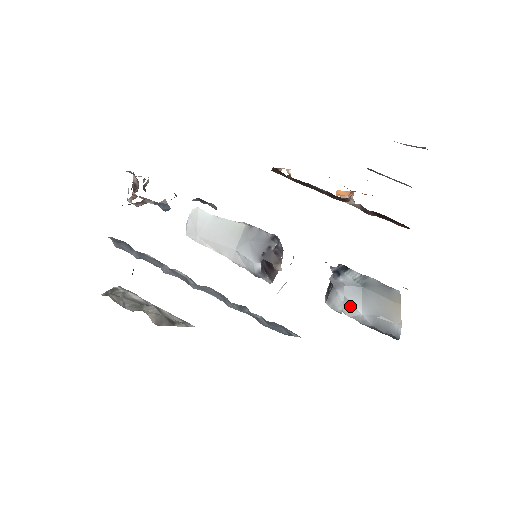
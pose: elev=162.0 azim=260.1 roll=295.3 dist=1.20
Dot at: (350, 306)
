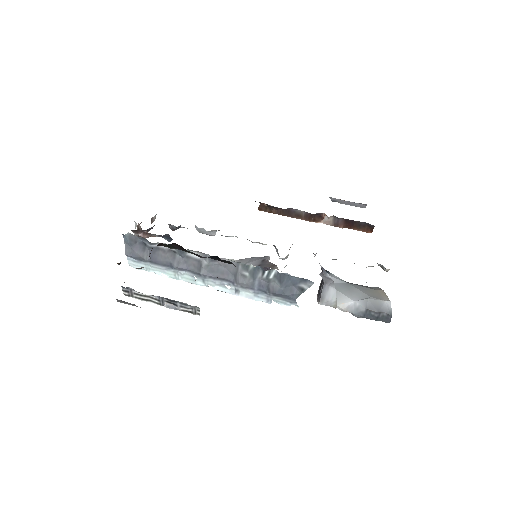
Dot at: (342, 297)
